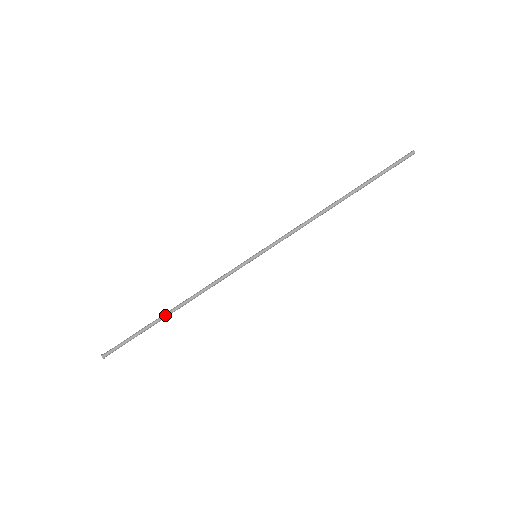
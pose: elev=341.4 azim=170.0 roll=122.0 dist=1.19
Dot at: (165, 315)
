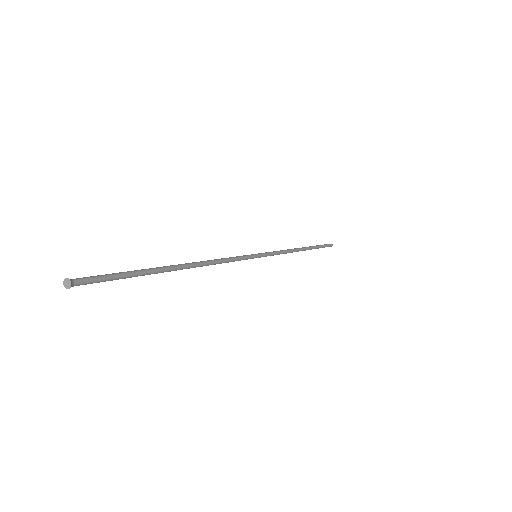
Dot at: (174, 267)
